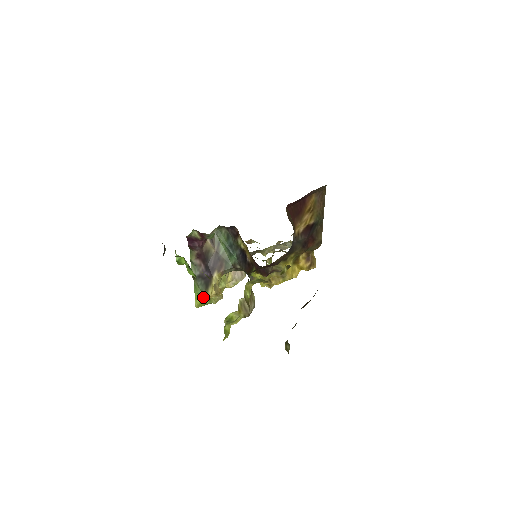
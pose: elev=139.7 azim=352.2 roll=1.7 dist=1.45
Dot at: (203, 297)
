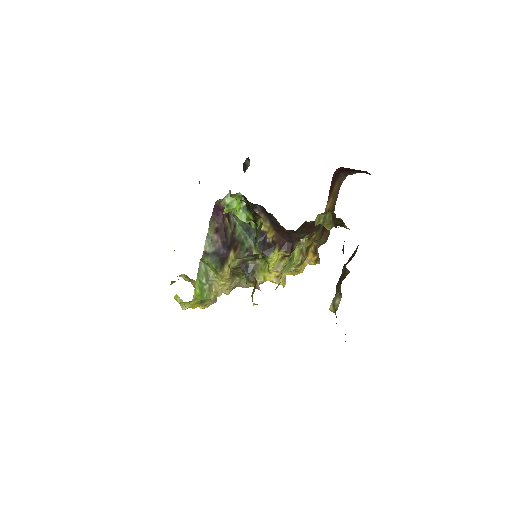
Dot at: (203, 288)
